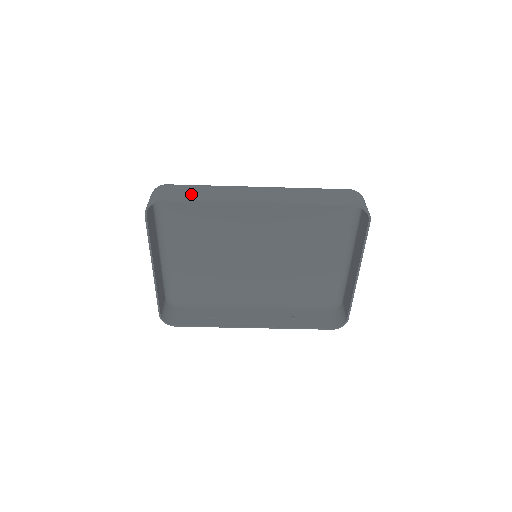
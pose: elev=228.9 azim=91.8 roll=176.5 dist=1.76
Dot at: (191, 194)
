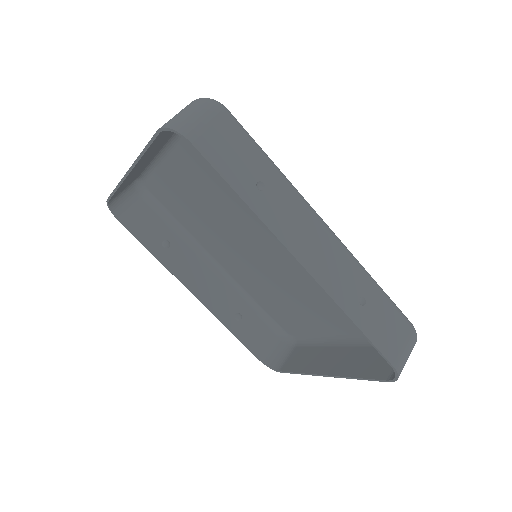
Dot at: (238, 166)
